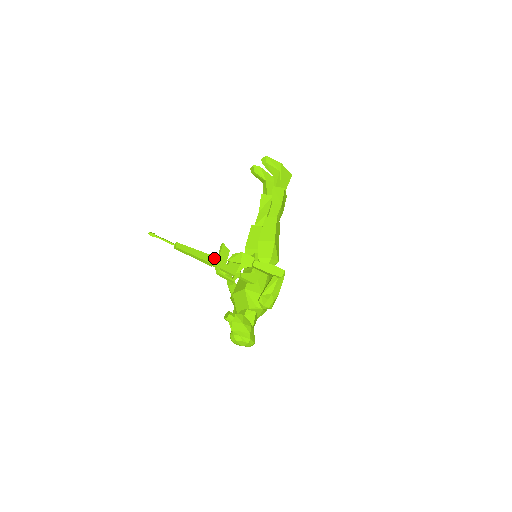
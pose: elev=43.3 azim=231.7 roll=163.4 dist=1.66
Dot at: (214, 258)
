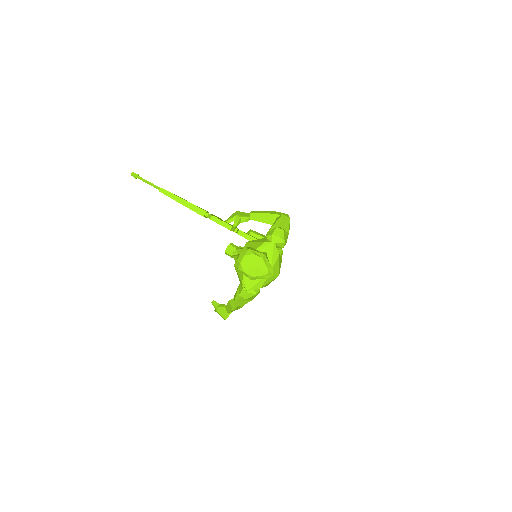
Dot at: (205, 210)
